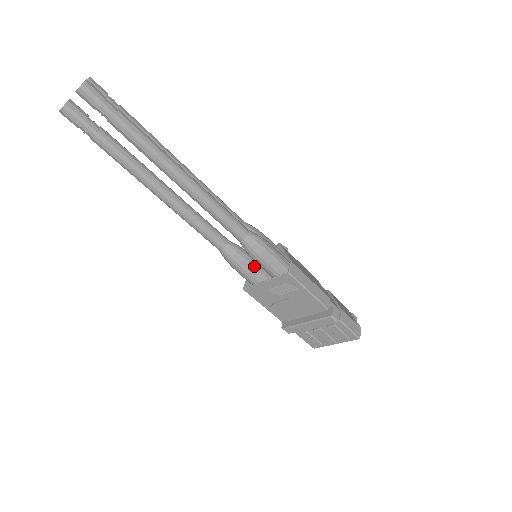
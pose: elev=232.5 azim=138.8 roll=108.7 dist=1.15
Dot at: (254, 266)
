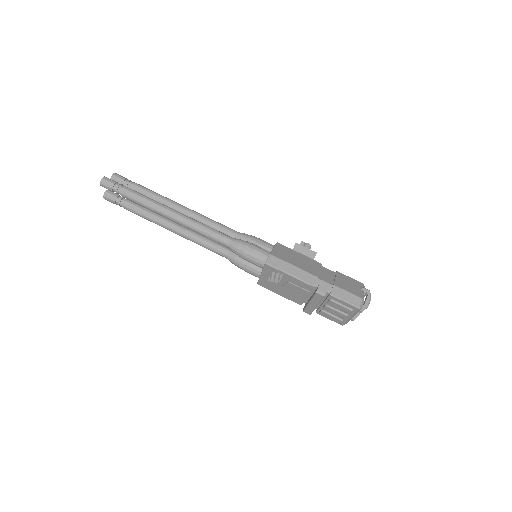
Dot at: (253, 264)
